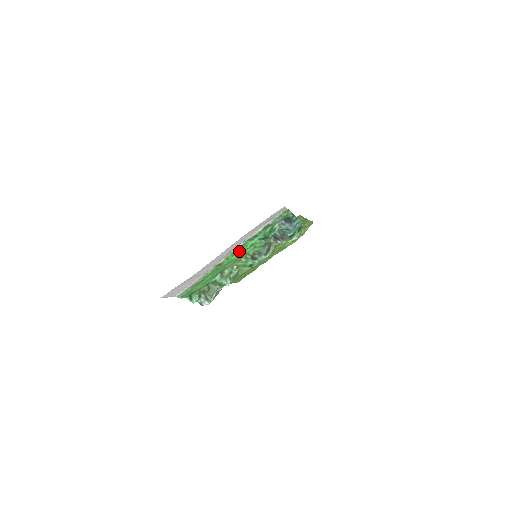
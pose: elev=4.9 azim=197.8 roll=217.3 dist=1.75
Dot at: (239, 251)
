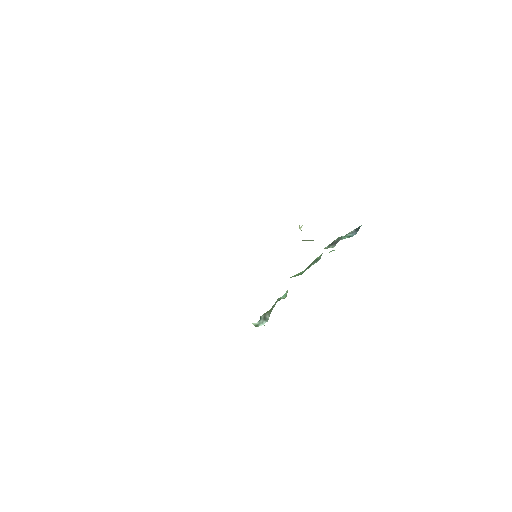
Dot at: occluded
